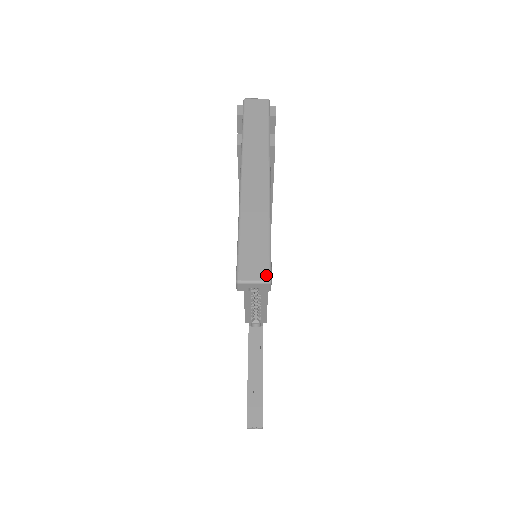
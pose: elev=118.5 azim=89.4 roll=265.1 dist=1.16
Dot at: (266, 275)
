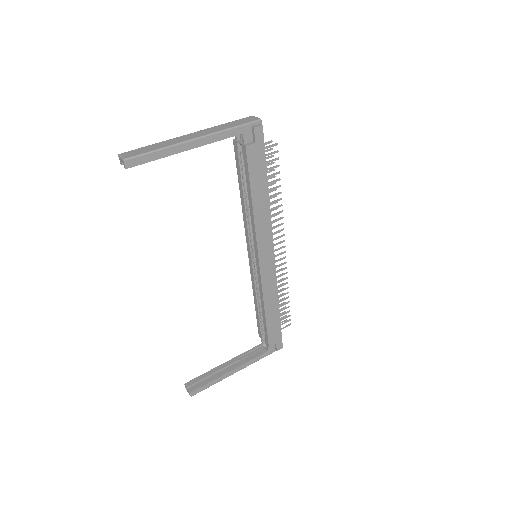
Dot at: (127, 157)
